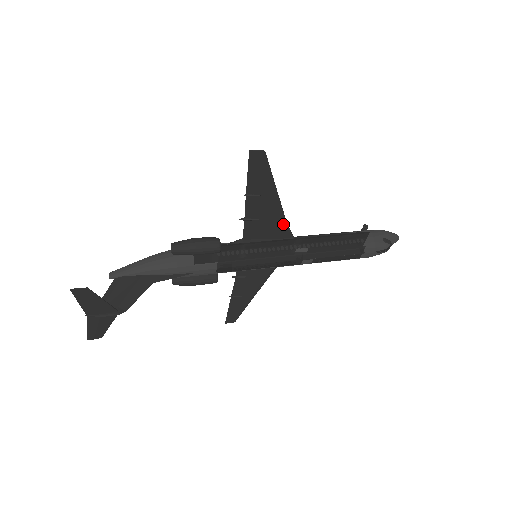
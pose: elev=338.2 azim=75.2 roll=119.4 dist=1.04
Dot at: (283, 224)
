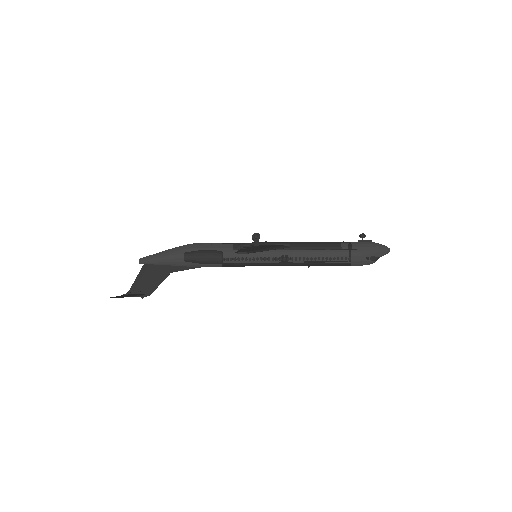
Dot at: occluded
